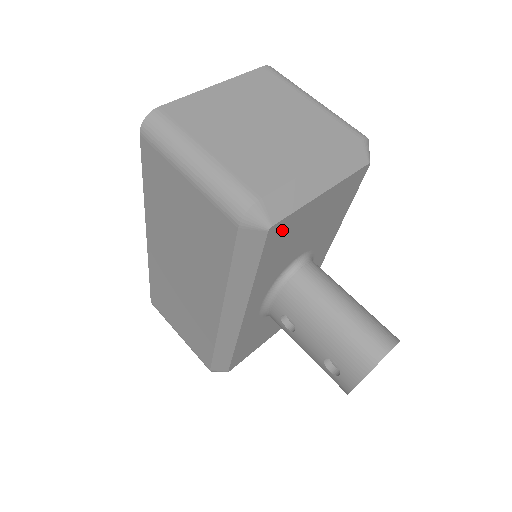
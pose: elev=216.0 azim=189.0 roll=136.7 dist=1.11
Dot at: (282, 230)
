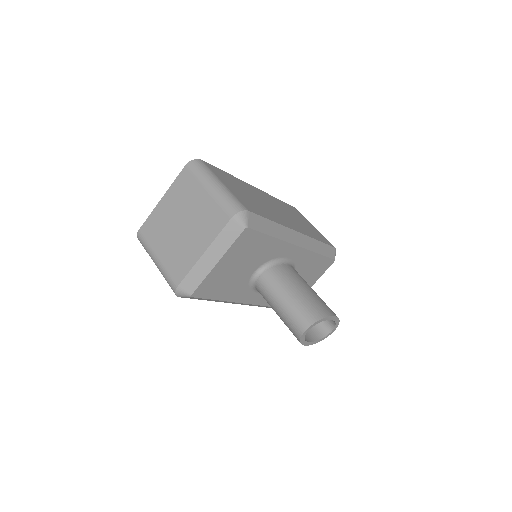
Dot at: (206, 288)
